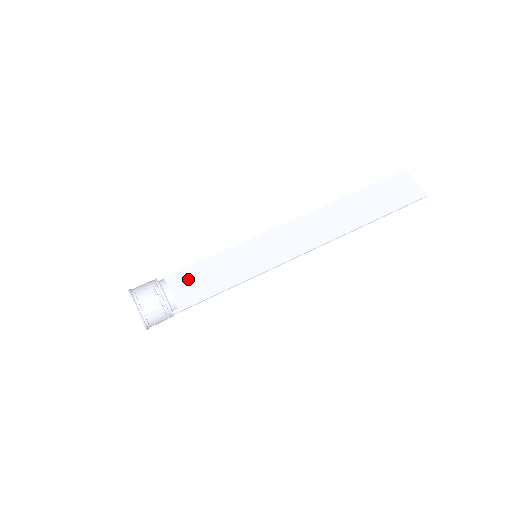
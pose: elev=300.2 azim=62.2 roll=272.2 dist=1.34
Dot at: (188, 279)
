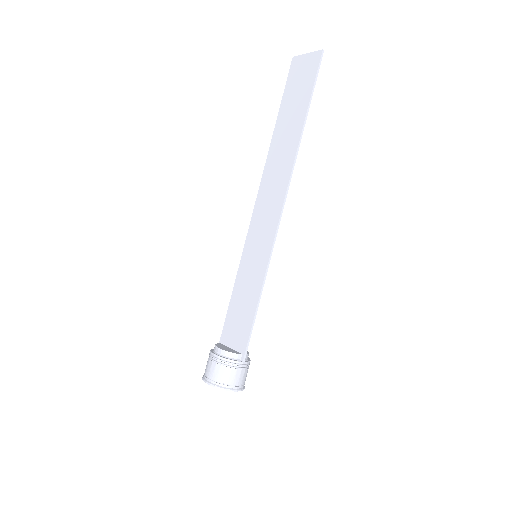
Dot at: (232, 326)
